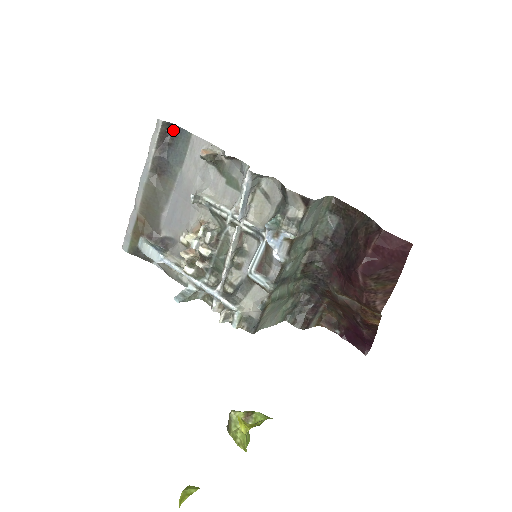
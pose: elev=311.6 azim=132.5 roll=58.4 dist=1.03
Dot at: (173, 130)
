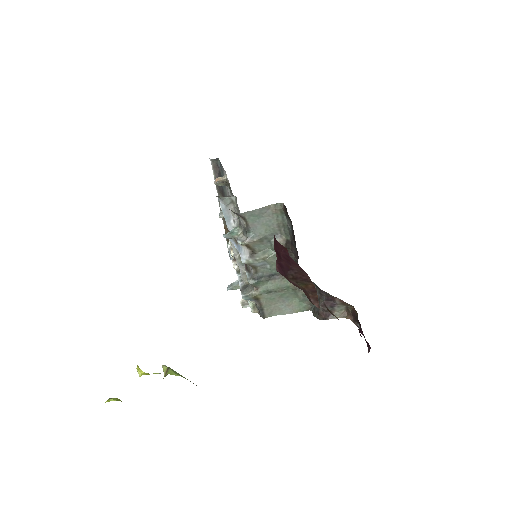
Dot at: occluded
